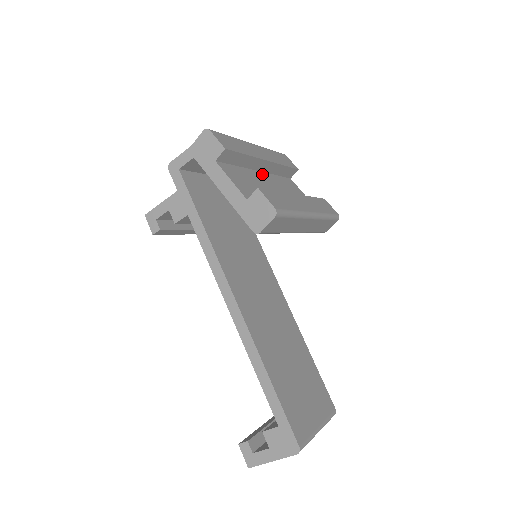
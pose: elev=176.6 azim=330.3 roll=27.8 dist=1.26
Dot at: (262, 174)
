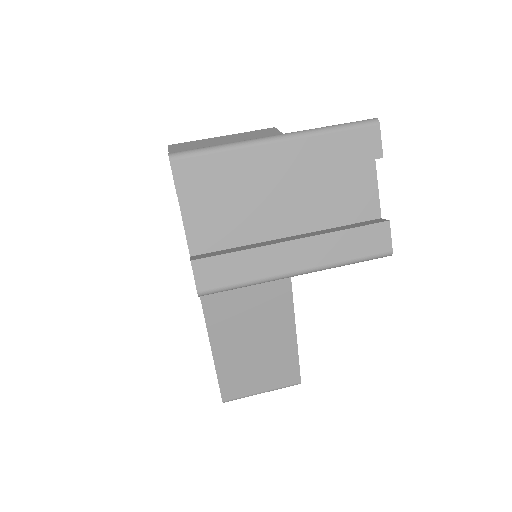
Dot at: (283, 181)
